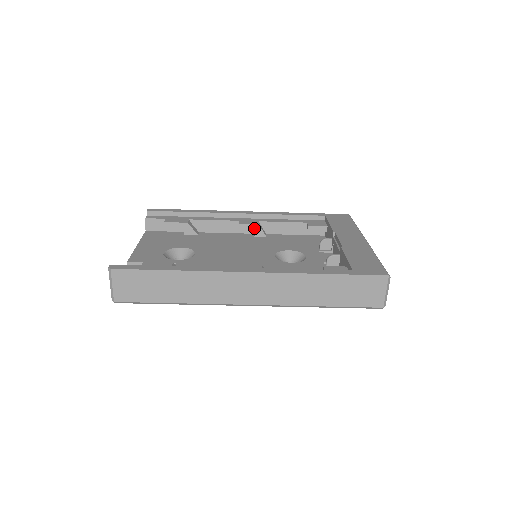
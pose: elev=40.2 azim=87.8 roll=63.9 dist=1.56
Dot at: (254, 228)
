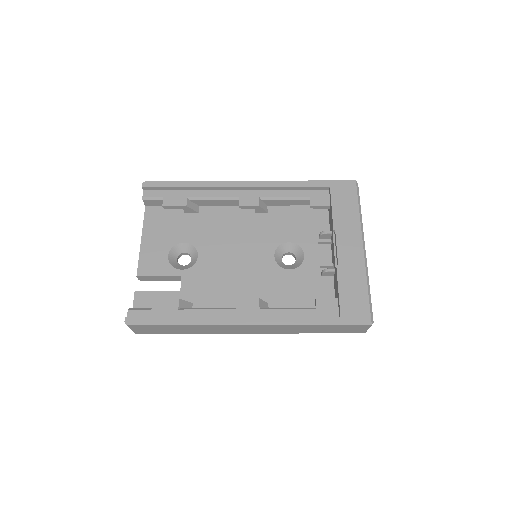
Dot at: (254, 208)
